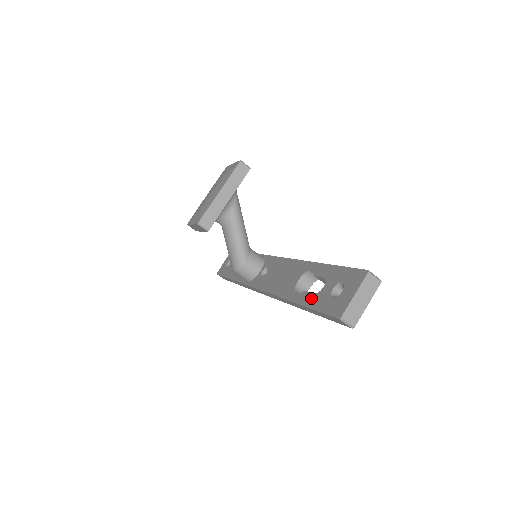
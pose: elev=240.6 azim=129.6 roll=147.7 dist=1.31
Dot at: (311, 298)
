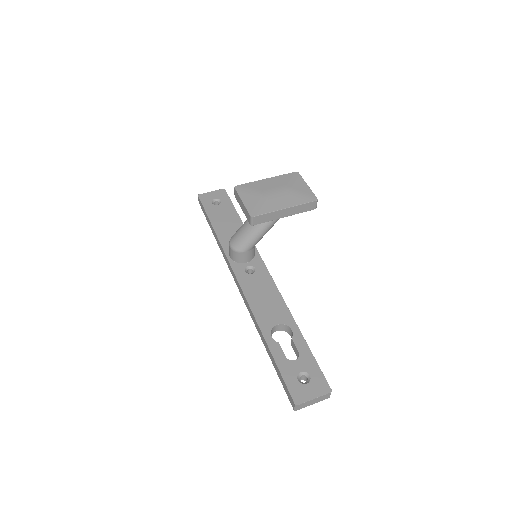
Dot at: (282, 358)
